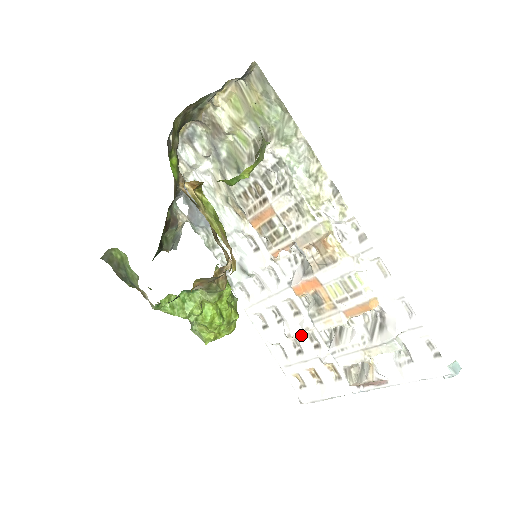
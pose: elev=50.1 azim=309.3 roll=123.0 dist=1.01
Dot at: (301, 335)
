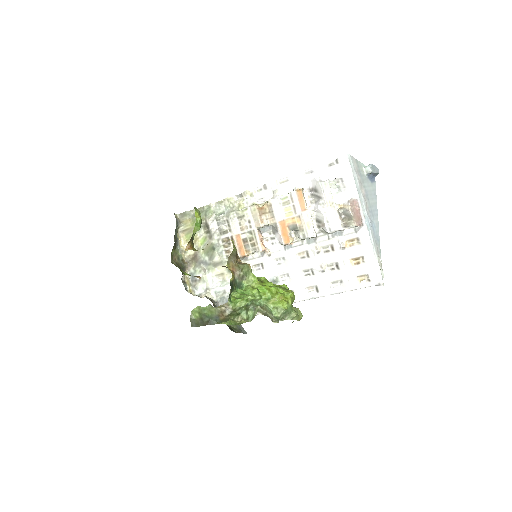
Dot at: (323, 258)
